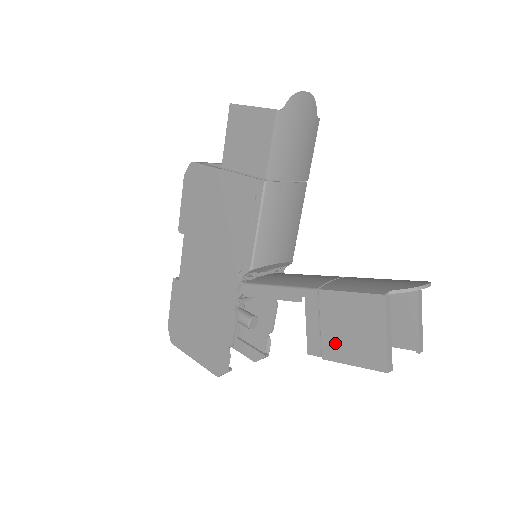
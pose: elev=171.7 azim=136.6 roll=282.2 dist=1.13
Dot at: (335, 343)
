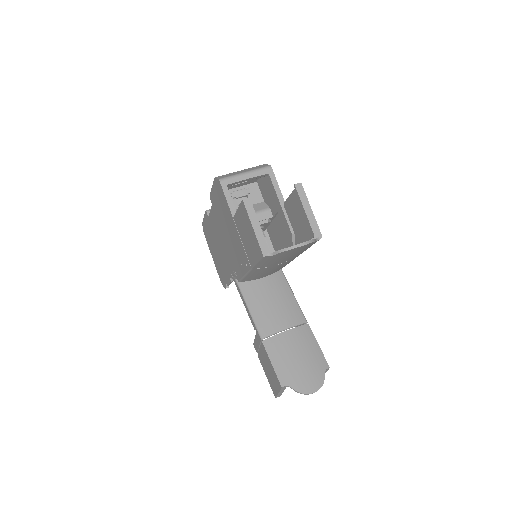
Dot at: (262, 361)
